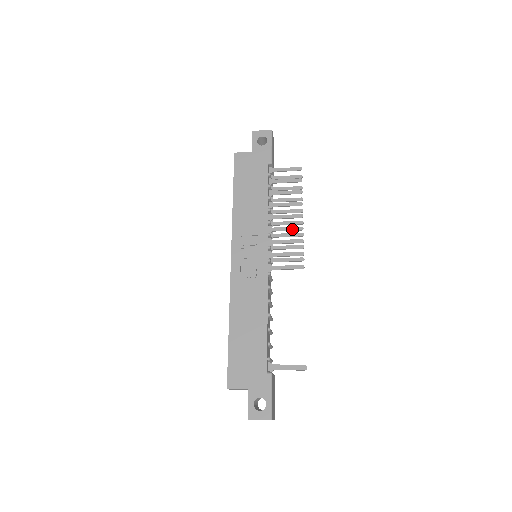
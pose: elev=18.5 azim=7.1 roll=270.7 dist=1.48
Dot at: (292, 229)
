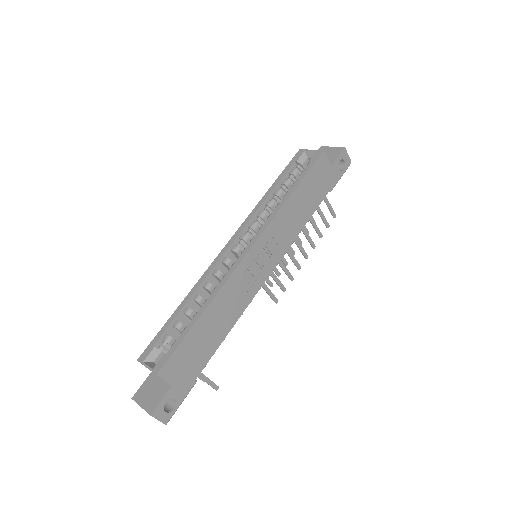
Dot at: (296, 262)
